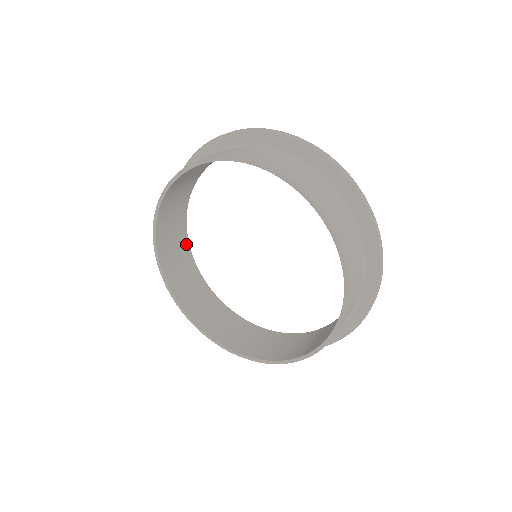
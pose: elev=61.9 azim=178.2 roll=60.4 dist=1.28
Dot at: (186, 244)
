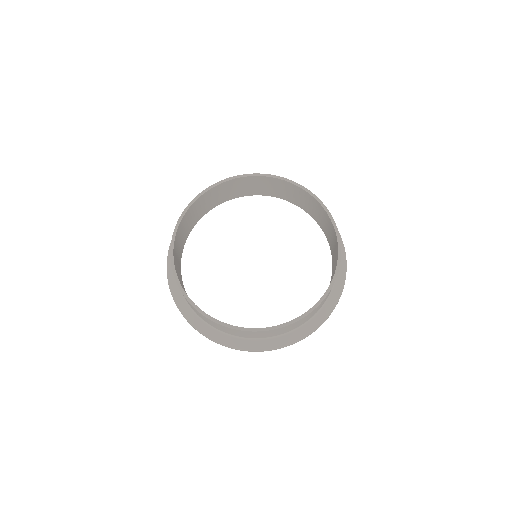
Dot at: (190, 231)
